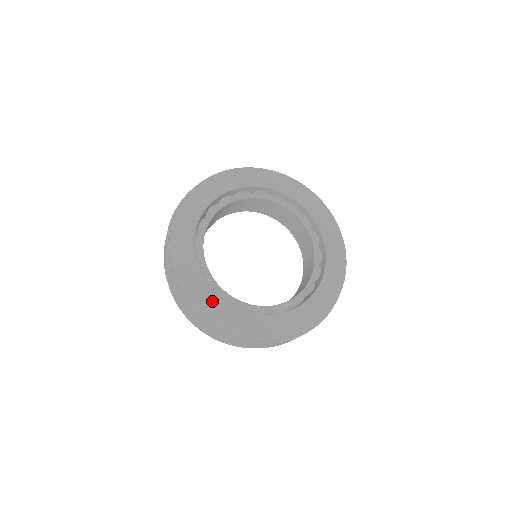
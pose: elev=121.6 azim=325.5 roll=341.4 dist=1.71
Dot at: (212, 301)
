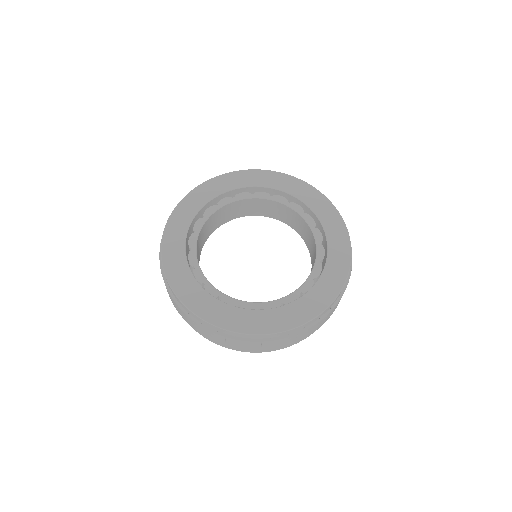
Dot at: (177, 253)
